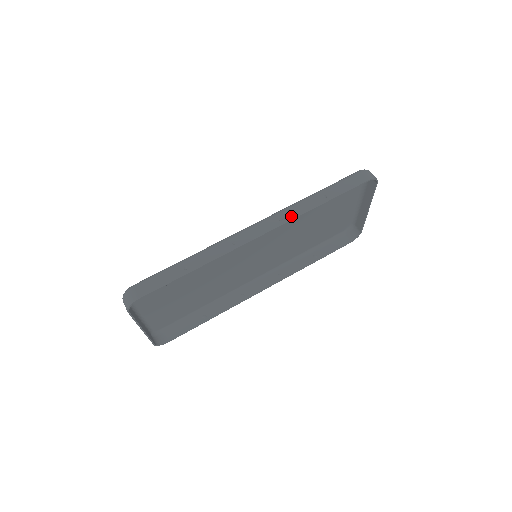
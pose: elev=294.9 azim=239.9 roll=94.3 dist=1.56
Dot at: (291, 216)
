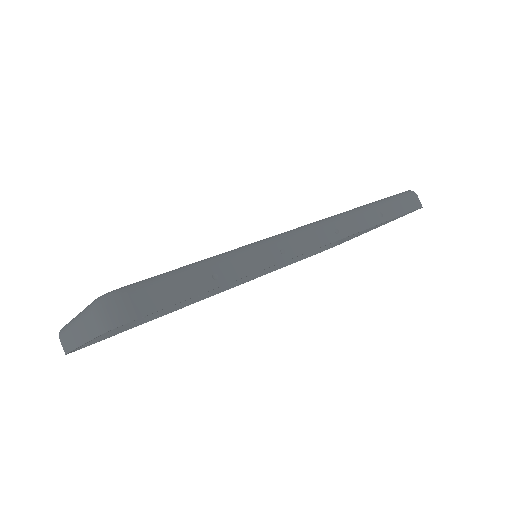
Dot at: (348, 230)
